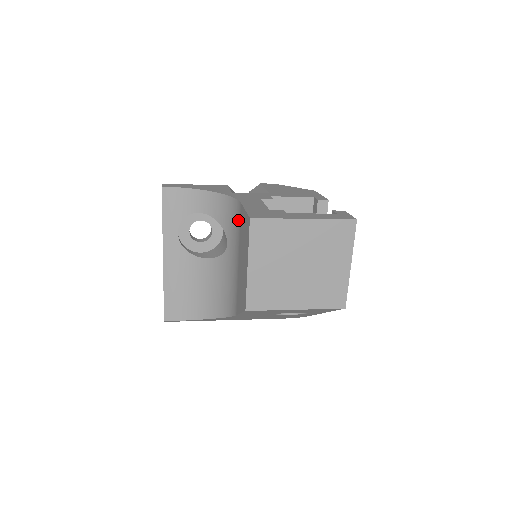
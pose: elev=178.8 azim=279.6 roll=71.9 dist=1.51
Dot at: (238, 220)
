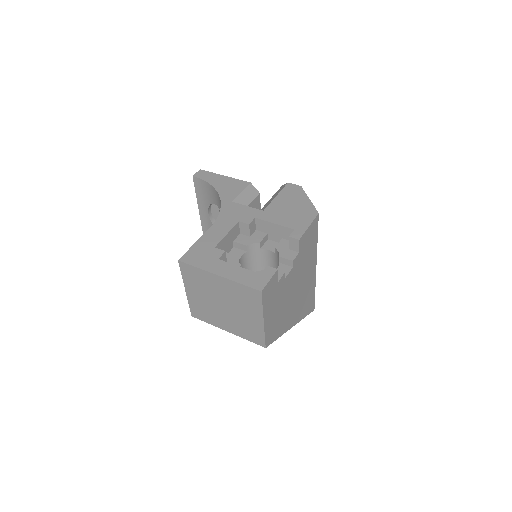
Dot at: occluded
